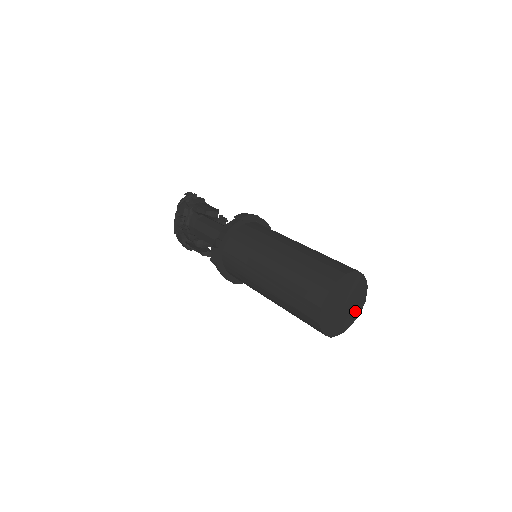
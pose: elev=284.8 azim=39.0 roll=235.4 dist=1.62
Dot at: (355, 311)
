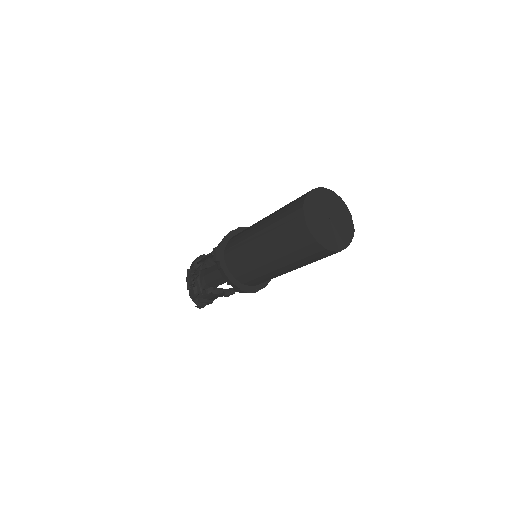
Dot at: (346, 234)
